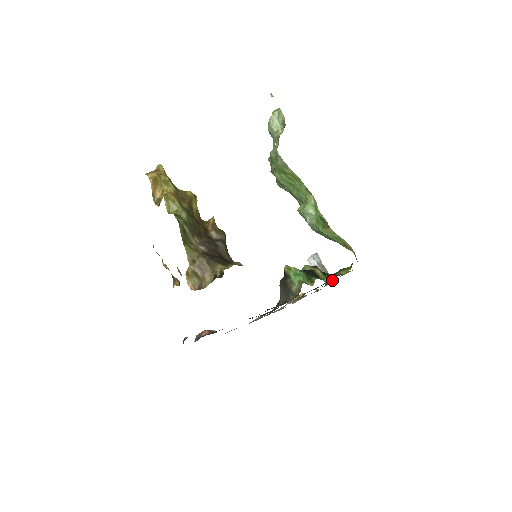
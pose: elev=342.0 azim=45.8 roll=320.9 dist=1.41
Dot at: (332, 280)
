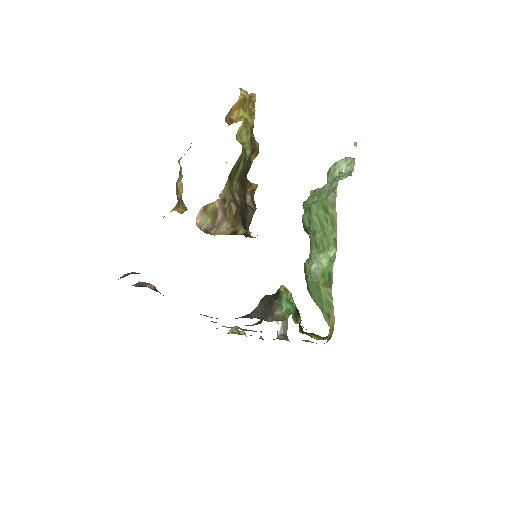
Dot at: (287, 339)
